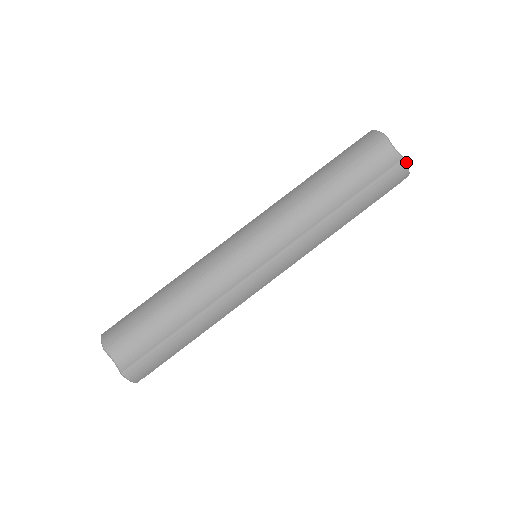
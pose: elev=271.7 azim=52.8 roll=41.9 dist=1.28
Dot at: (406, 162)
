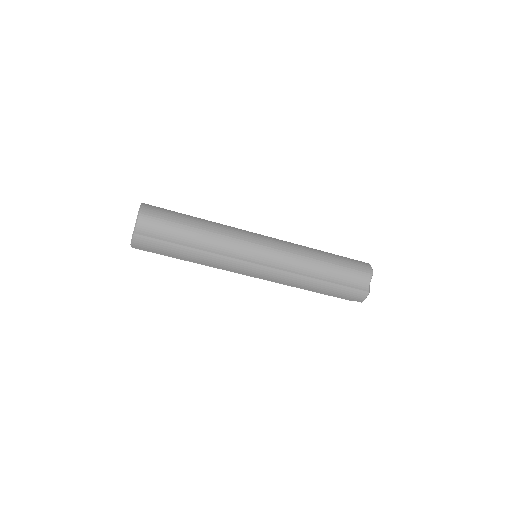
Dot at: occluded
